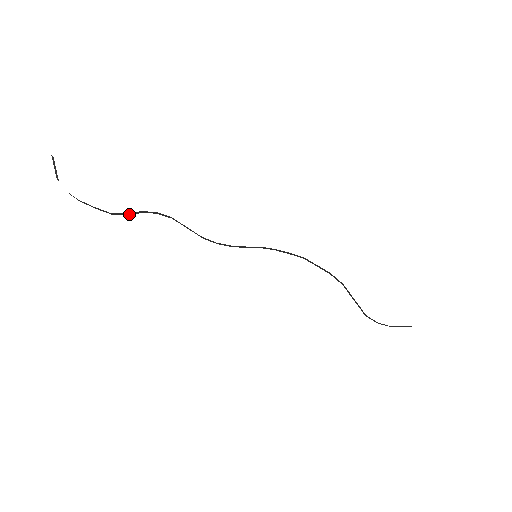
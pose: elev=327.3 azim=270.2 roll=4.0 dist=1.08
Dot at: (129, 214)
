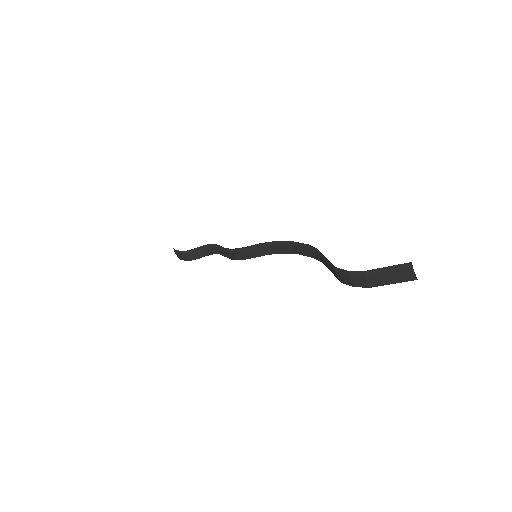
Dot at: (194, 251)
